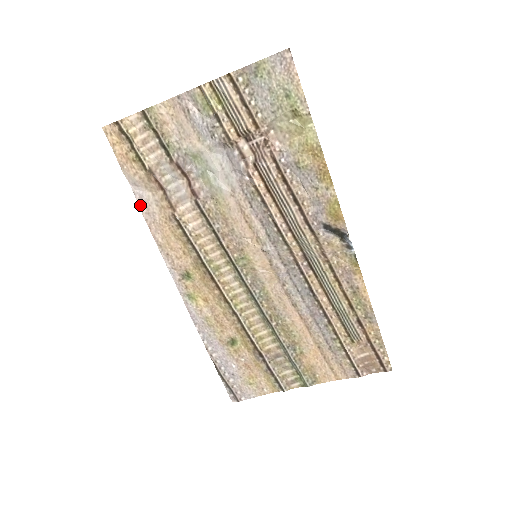
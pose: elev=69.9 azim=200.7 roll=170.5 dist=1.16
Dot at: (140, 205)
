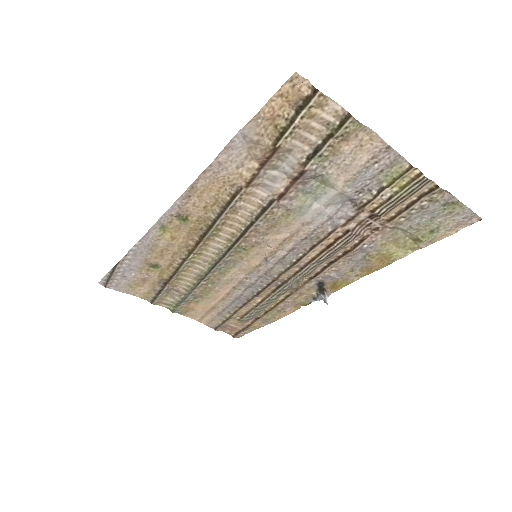
Dot at: (223, 151)
